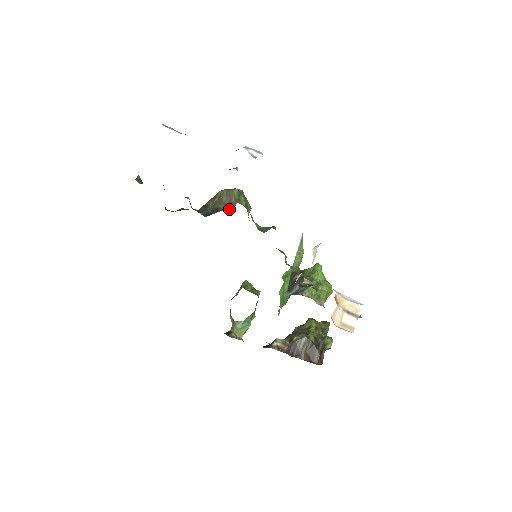
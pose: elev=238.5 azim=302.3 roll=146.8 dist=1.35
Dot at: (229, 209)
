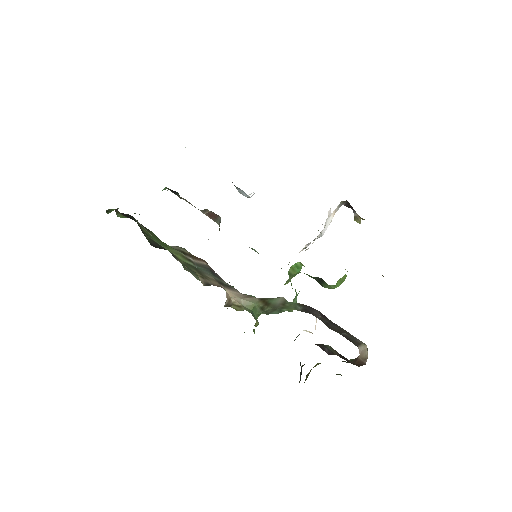
Dot at: occluded
